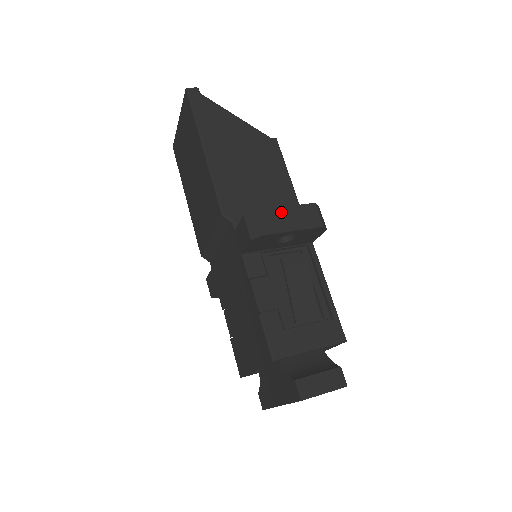
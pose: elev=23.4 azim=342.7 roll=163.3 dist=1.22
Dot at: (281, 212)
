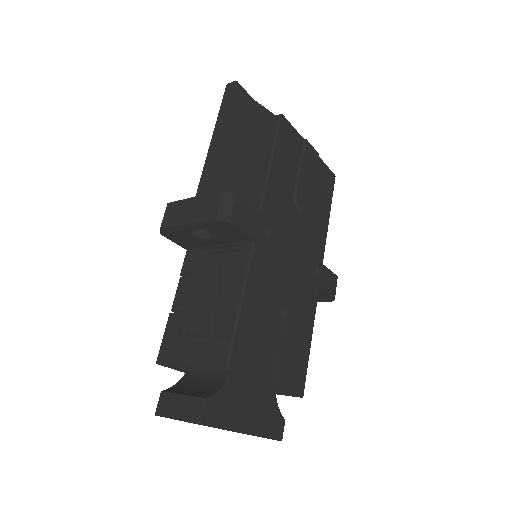
Dot at: (187, 204)
